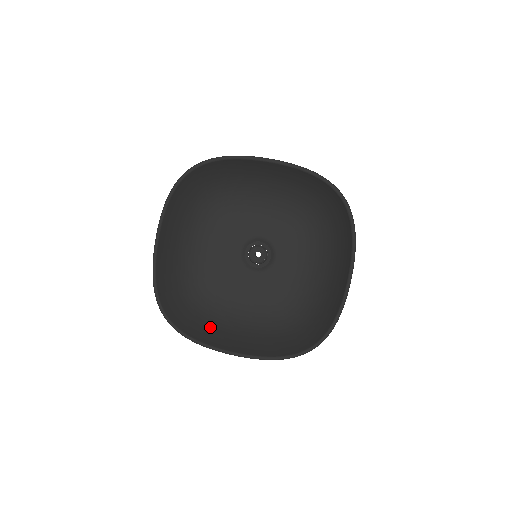
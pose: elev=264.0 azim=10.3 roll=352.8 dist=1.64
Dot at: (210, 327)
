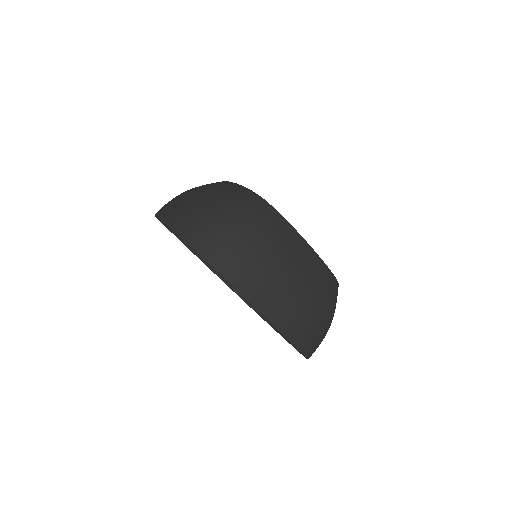
Dot at: occluded
